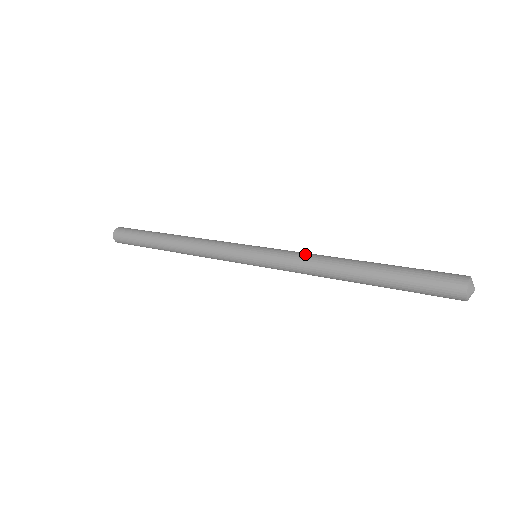
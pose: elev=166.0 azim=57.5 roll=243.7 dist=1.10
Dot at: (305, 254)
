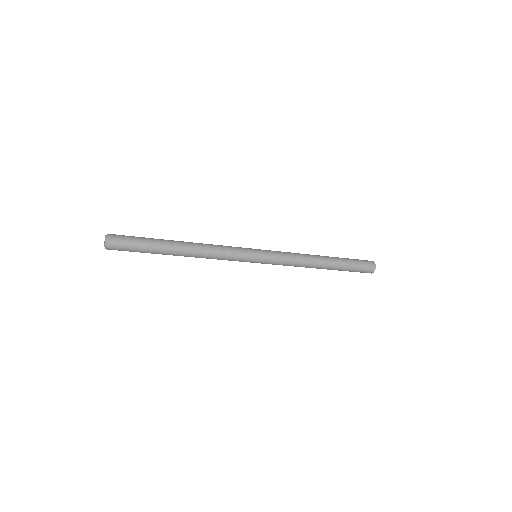
Dot at: occluded
